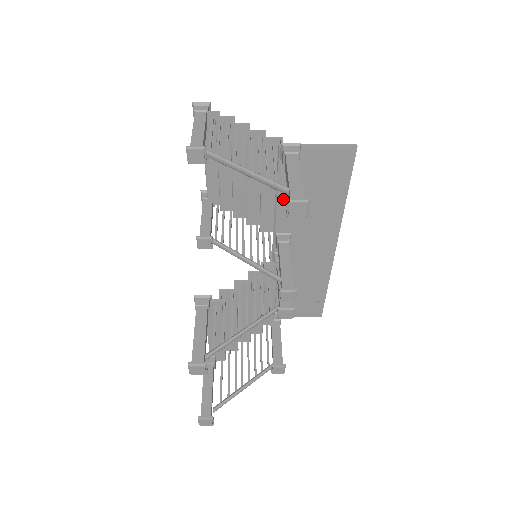
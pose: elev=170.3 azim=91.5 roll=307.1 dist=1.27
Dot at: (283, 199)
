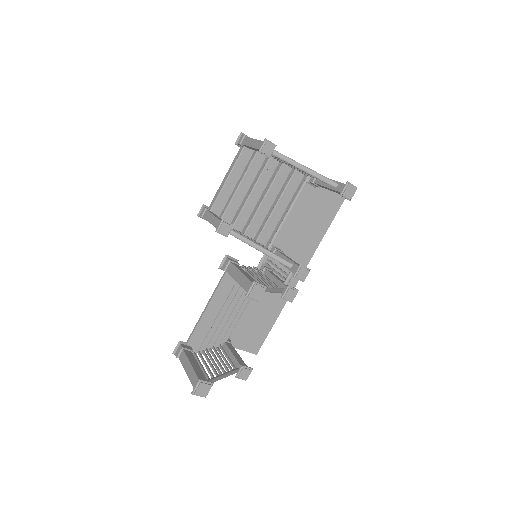
Dot at: (292, 215)
